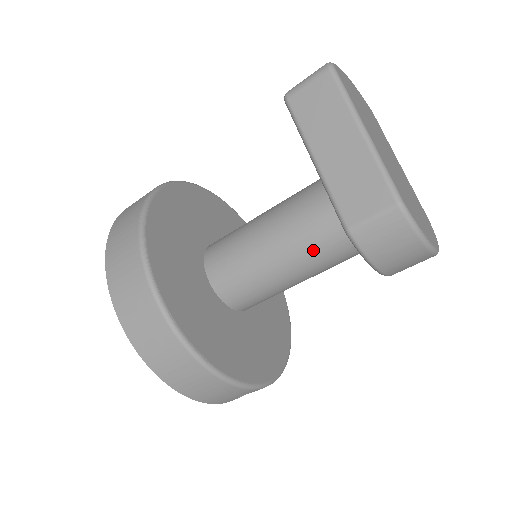
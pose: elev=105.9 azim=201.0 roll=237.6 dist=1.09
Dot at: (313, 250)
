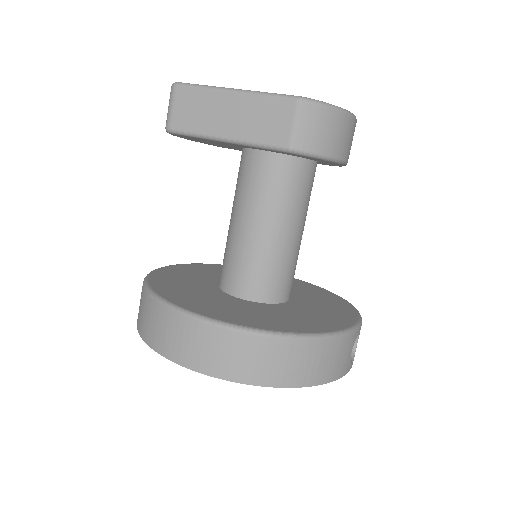
Dot at: (285, 197)
